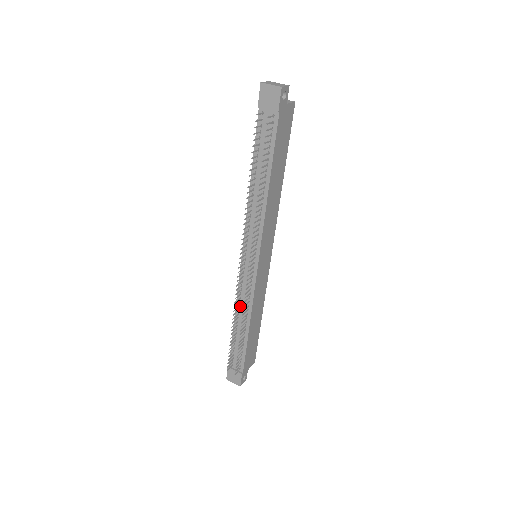
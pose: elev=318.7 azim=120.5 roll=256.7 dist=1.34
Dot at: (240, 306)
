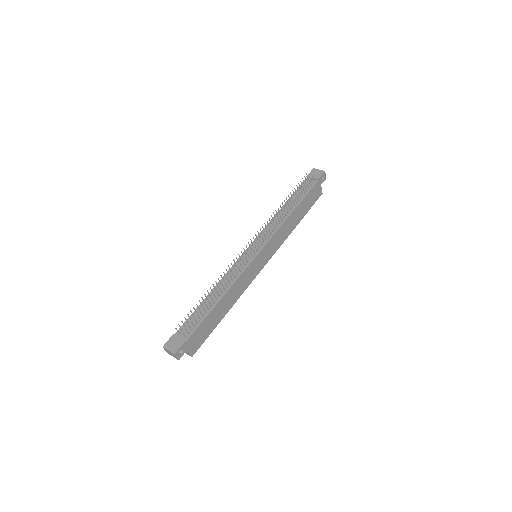
Dot at: occluded
